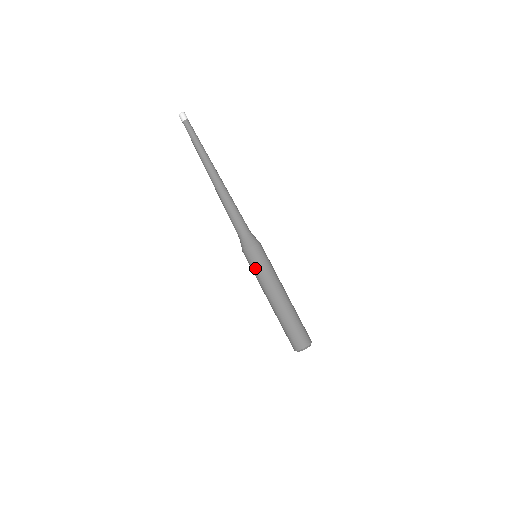
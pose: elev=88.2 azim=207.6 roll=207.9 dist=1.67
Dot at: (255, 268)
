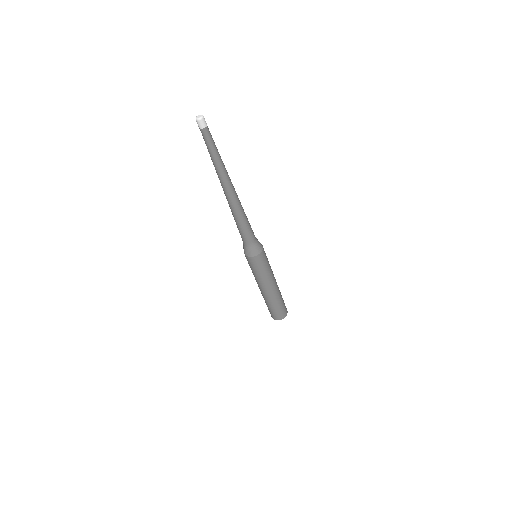
Dot at: (256, 270)
